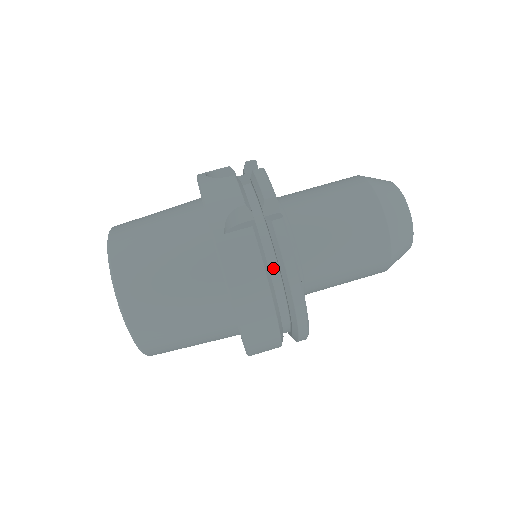
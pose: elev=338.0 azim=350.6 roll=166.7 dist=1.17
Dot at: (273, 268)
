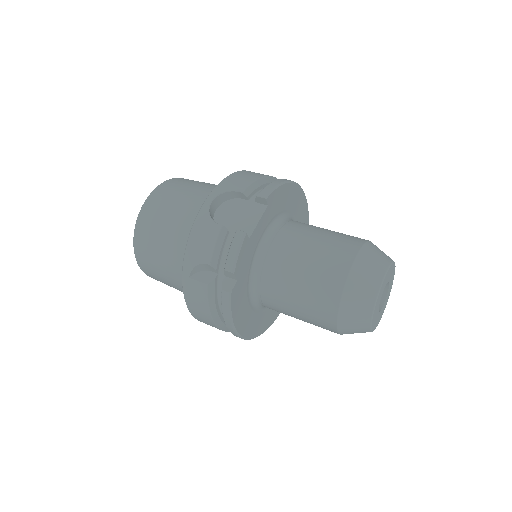
Dot at: occluded
